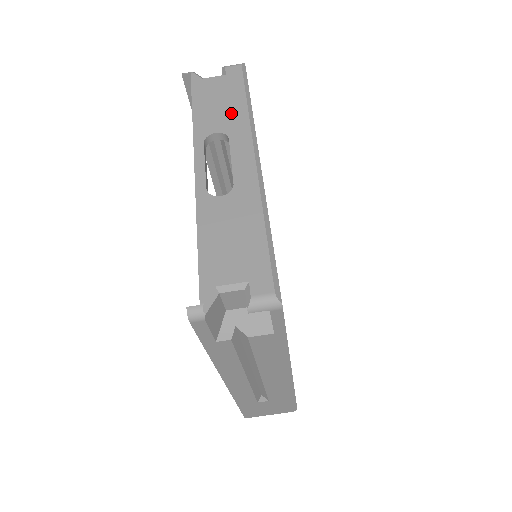
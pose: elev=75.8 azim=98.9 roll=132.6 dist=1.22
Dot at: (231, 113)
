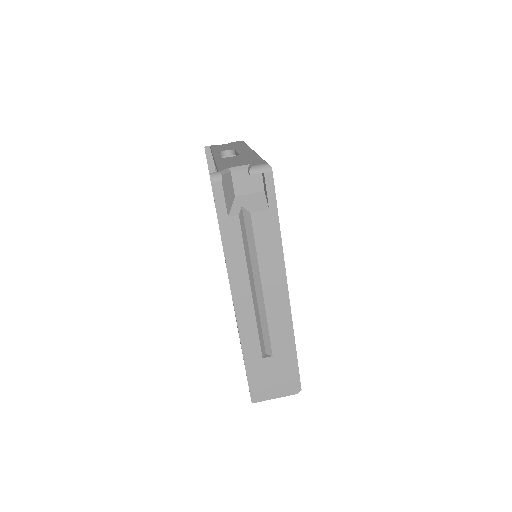
Dot at: (236, 146)
